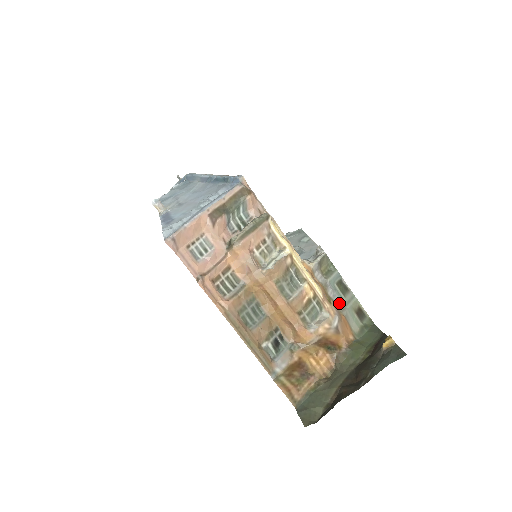
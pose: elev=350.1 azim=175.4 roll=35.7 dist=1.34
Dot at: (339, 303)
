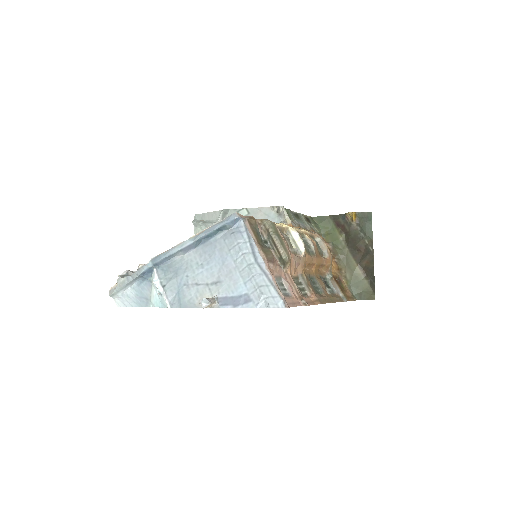
Dot at: (305, 226)
